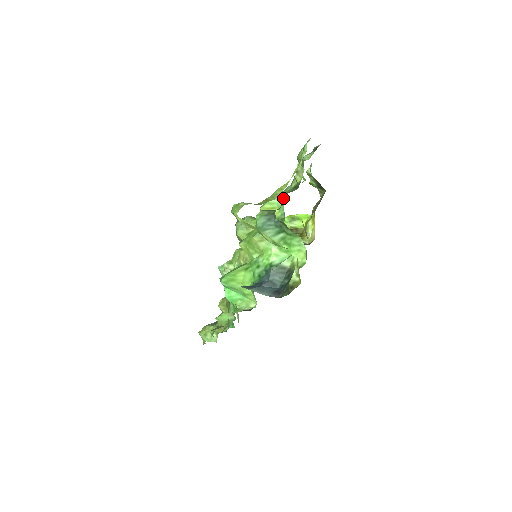
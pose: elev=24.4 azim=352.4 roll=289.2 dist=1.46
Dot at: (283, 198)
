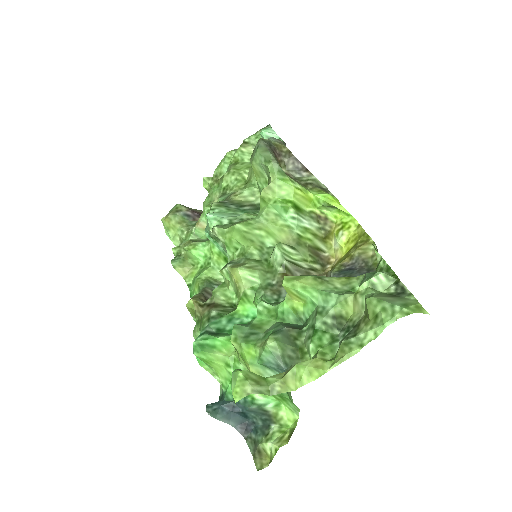
Dot at: (310, 353)
